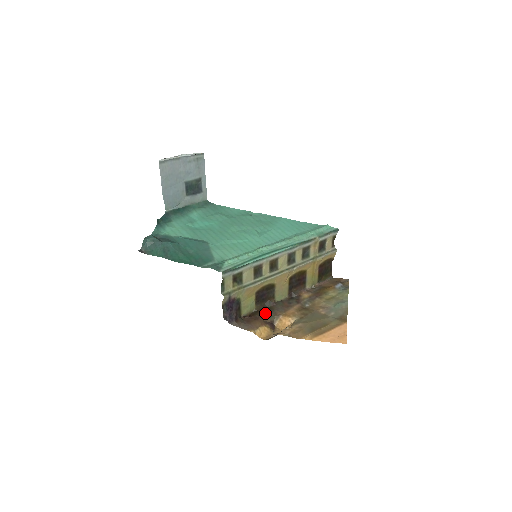
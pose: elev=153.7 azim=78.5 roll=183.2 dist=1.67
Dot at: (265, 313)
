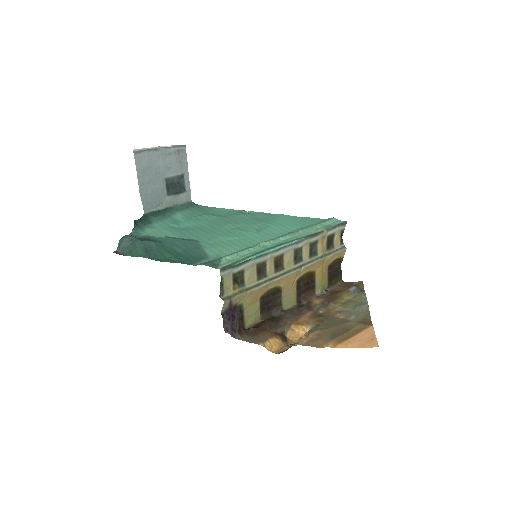
Dot at: (273, 323)
